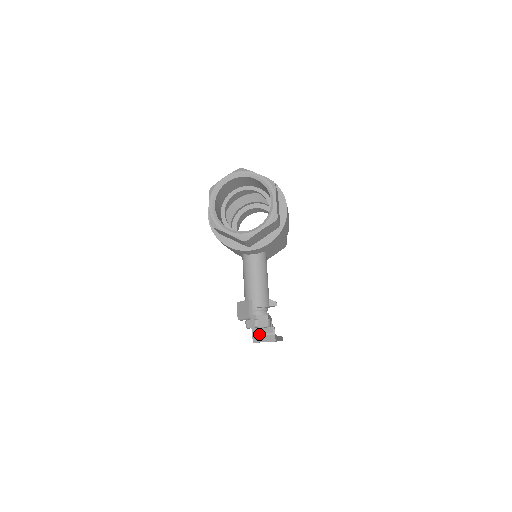
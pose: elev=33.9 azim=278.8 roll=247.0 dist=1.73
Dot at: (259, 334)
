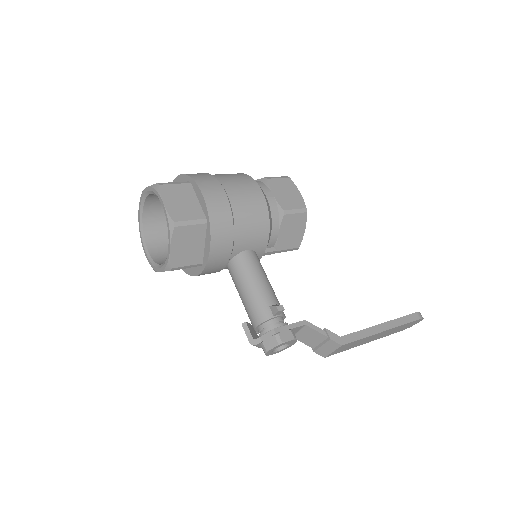
Dot at: (317, 346)
